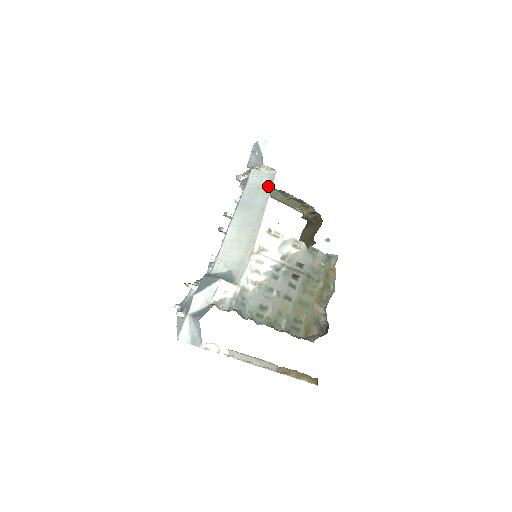
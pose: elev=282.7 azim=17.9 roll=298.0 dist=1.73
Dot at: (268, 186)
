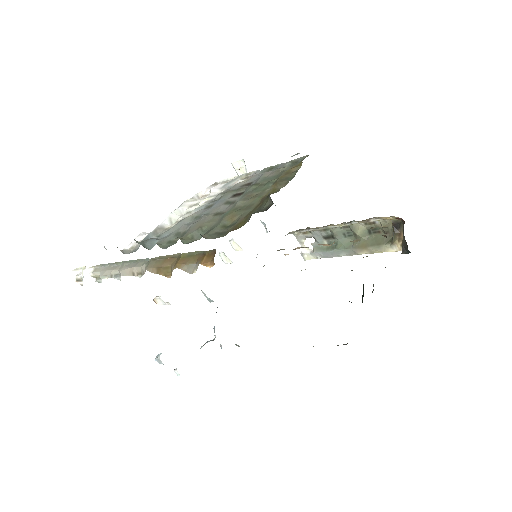
Dot at: occluded
